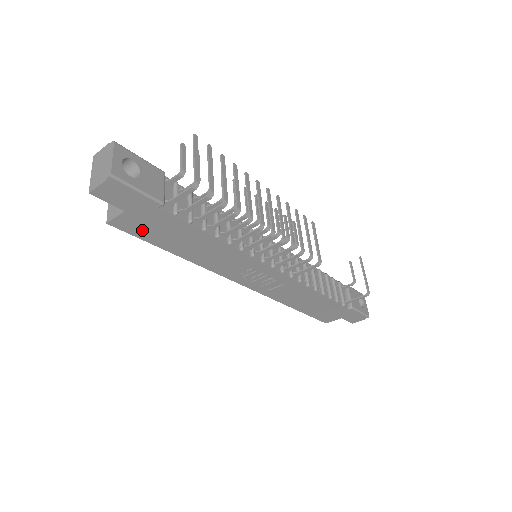
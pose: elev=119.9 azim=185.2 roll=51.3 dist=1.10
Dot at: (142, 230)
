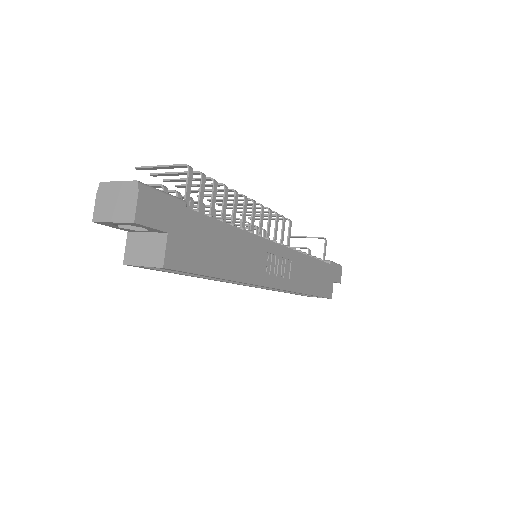
Dot at: (189, 256)
